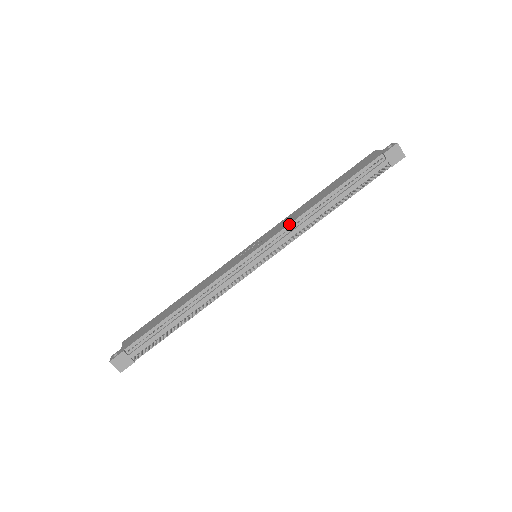
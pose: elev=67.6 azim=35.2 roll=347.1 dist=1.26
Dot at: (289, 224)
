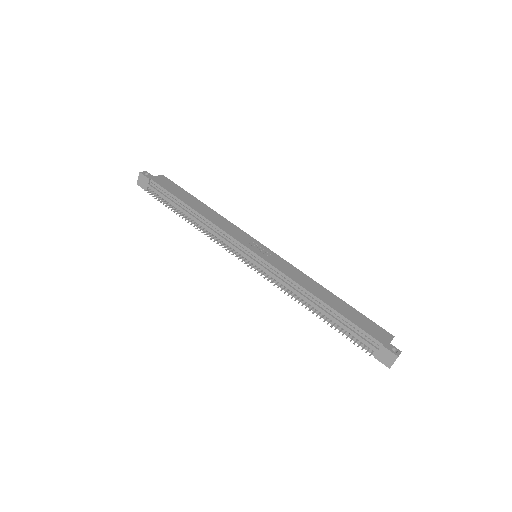
Dot at: (287, 275)
